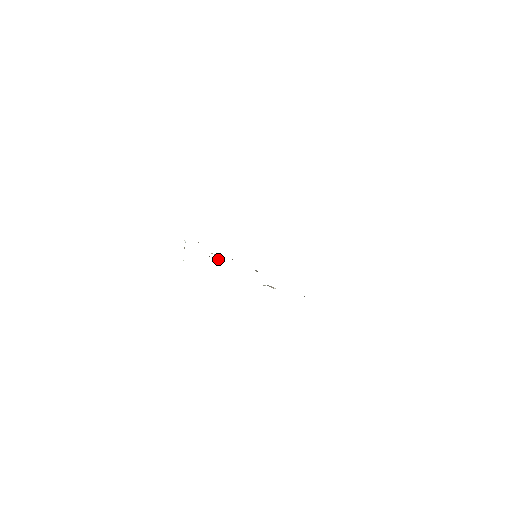
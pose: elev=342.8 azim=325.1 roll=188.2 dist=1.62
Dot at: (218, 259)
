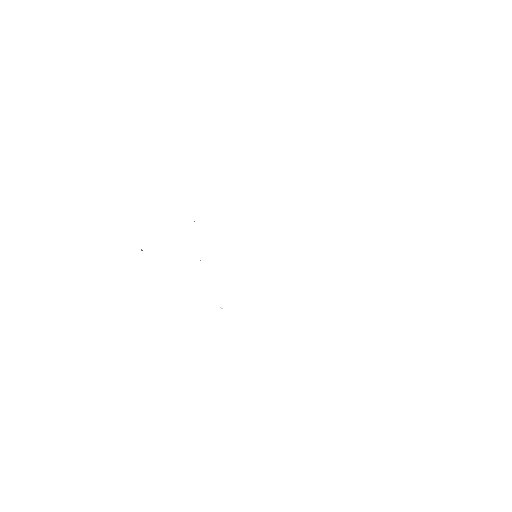
Dot at: occluded
